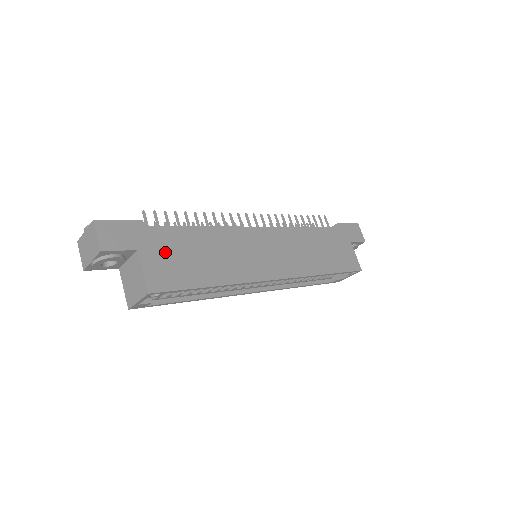
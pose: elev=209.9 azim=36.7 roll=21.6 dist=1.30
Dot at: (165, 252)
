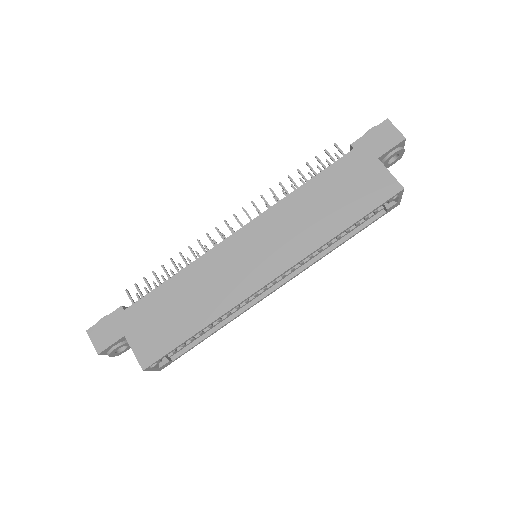
Dot at: (147, 324)
